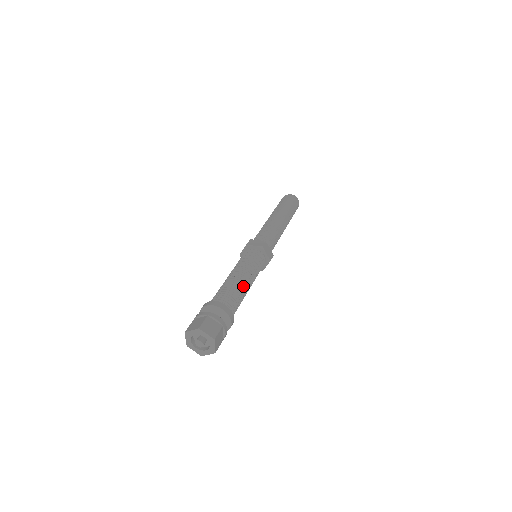
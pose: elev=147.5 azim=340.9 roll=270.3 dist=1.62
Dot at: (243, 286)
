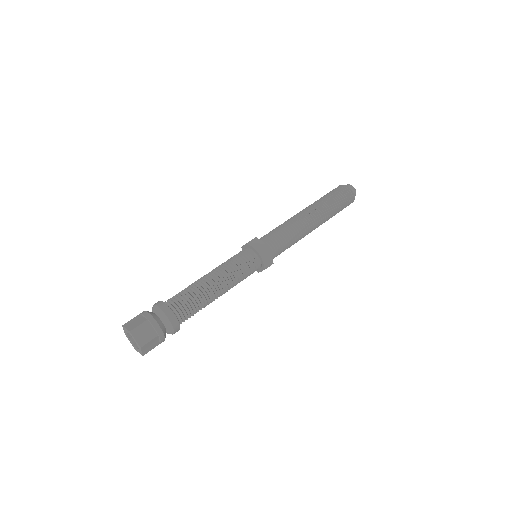
Dot at: (211, 294)
